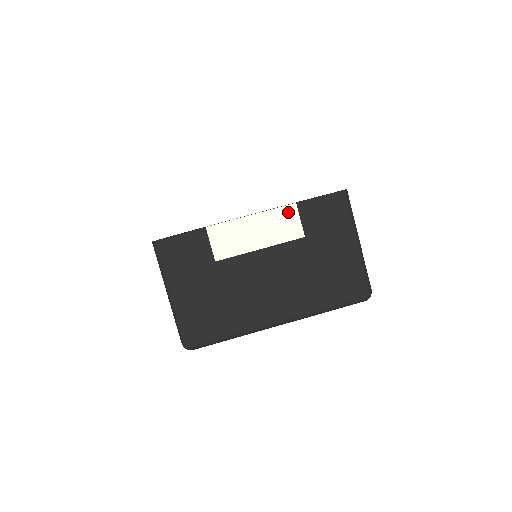
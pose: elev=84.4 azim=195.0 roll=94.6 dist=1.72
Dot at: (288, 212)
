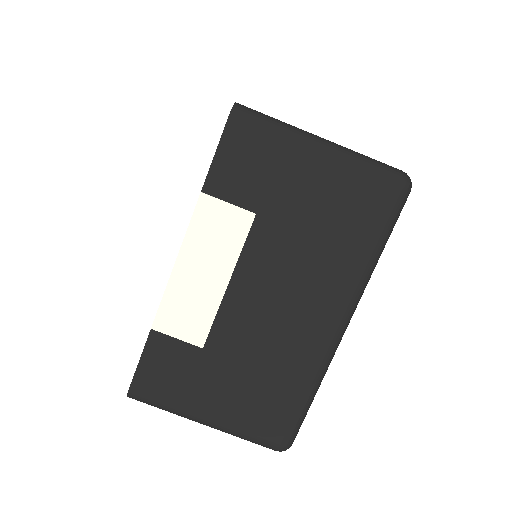
Dot at: (206, 212)
